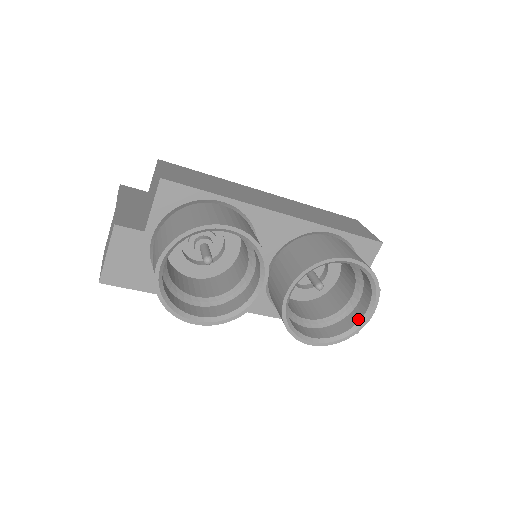
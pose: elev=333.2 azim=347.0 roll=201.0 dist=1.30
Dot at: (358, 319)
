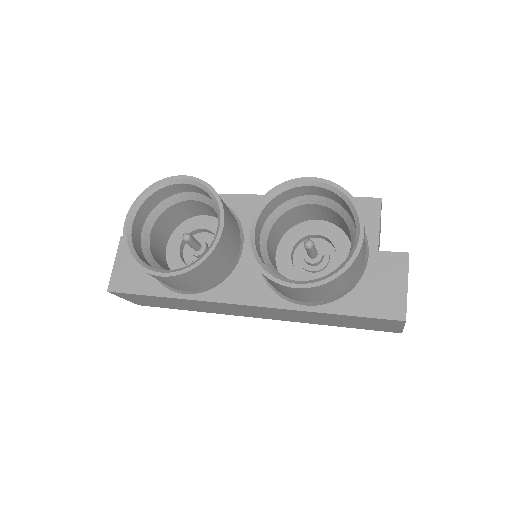
Dot at: (351, 250)
